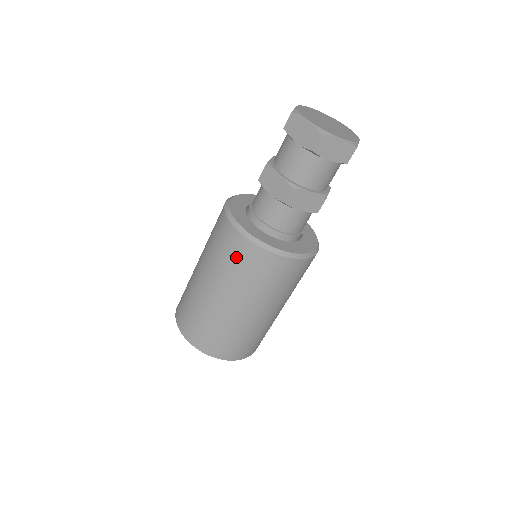
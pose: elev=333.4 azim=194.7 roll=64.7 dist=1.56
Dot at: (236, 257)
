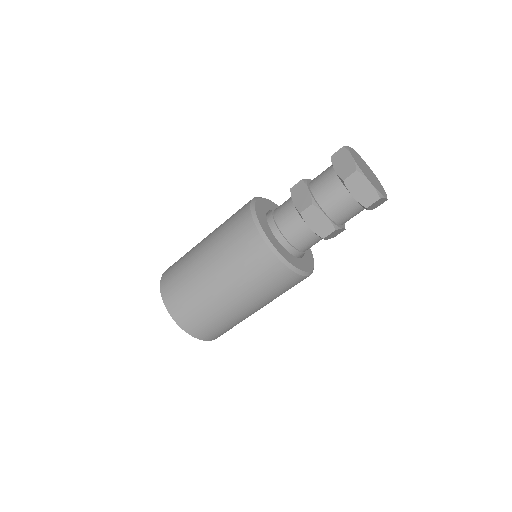
Dot at: (239, 238)
